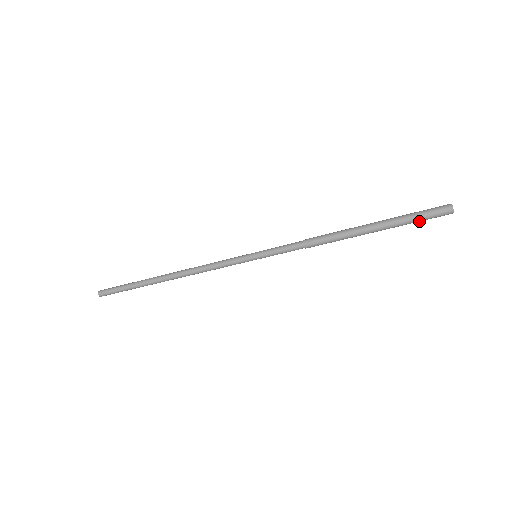
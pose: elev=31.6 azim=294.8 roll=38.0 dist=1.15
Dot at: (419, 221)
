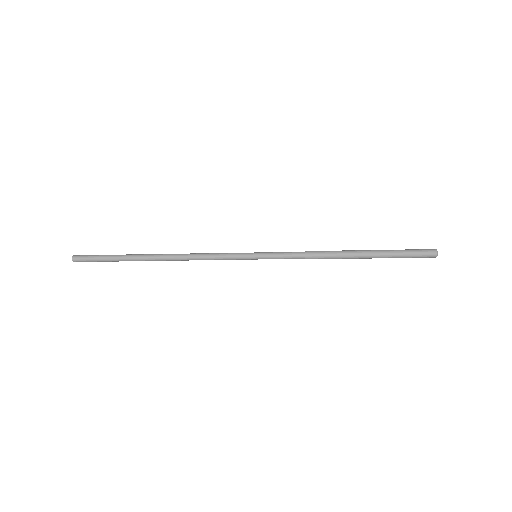
Dot at: (407, 257)
